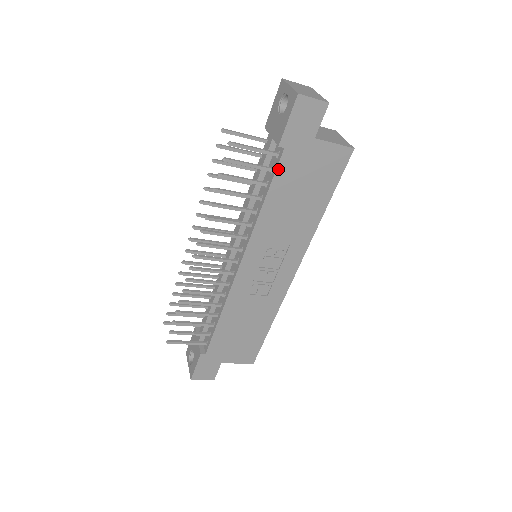
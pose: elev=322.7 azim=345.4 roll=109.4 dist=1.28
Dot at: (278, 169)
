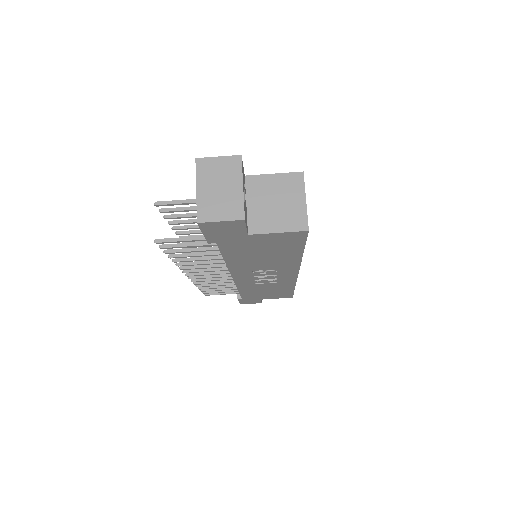
Dot at: (222, 250)
